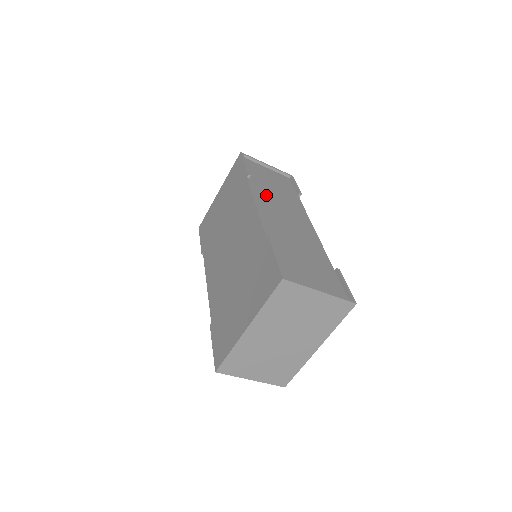
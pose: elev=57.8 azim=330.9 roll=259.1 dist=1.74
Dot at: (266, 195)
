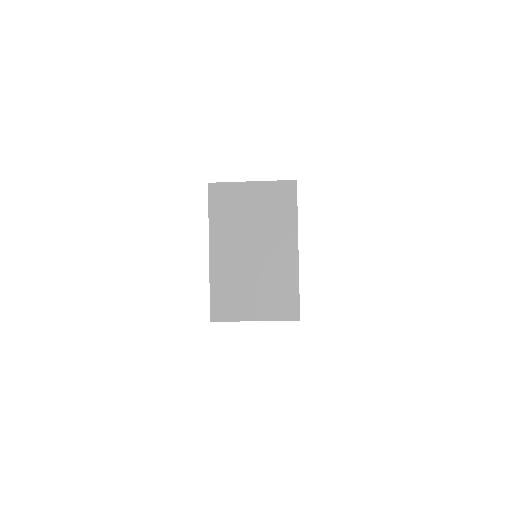
Dot at: occluded
